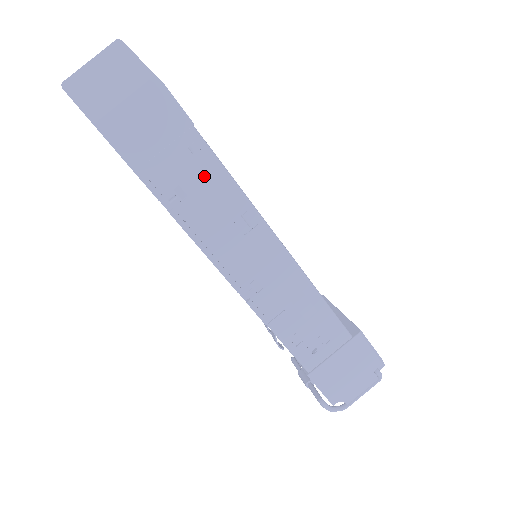
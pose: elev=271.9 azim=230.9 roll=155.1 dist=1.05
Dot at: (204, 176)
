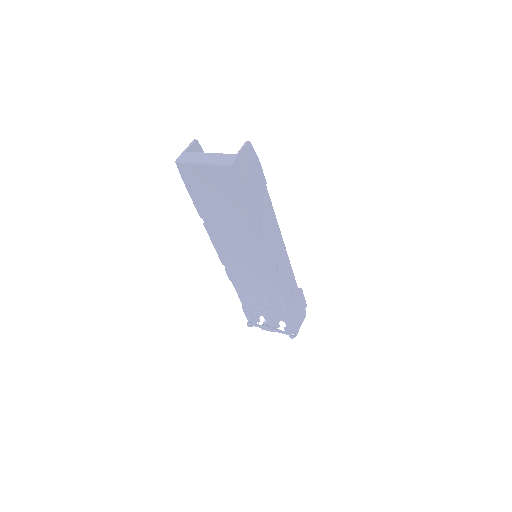
Dot at: (267, 211)
